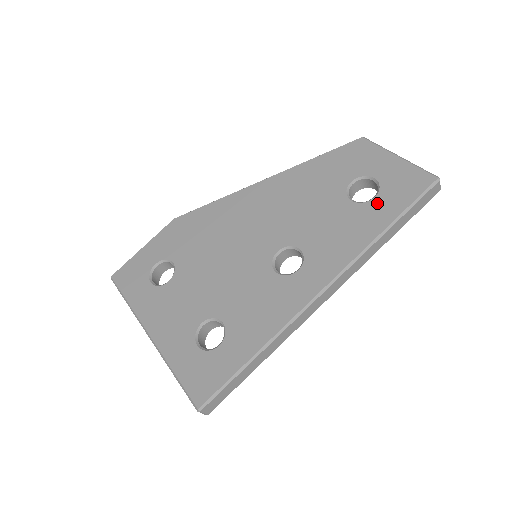
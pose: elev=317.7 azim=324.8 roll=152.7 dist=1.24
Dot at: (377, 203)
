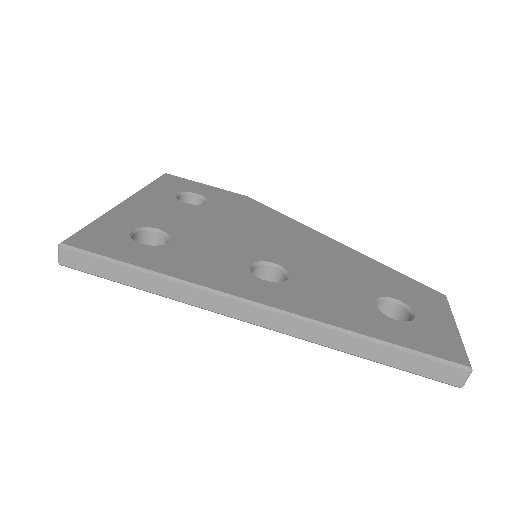
Dot at: (392, 323)
